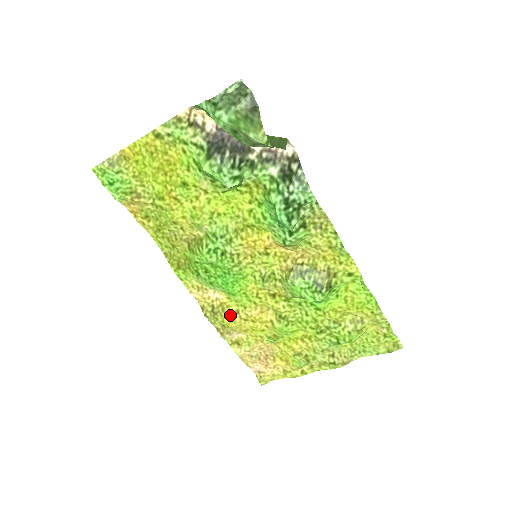
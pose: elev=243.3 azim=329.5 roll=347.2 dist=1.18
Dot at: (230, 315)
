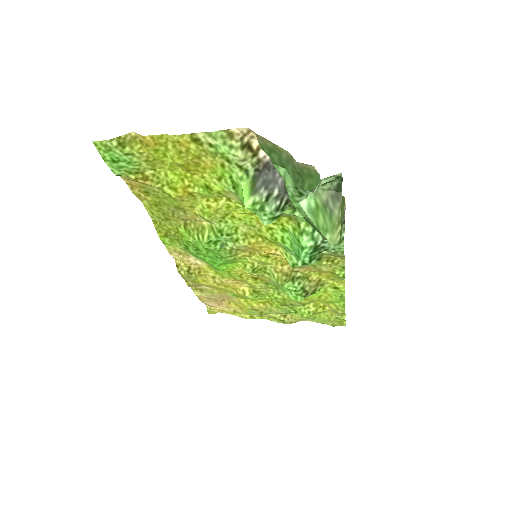
Dot at: (205, 277)
